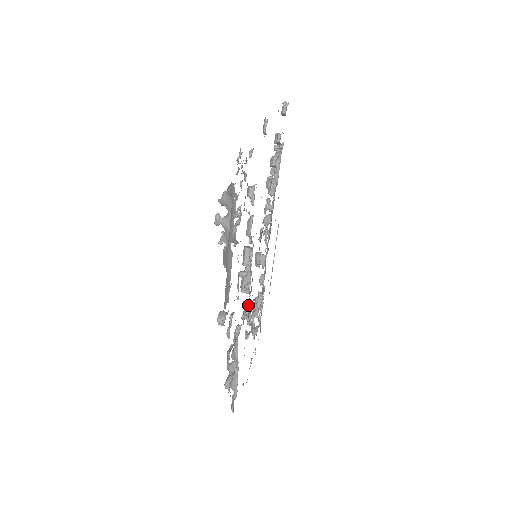
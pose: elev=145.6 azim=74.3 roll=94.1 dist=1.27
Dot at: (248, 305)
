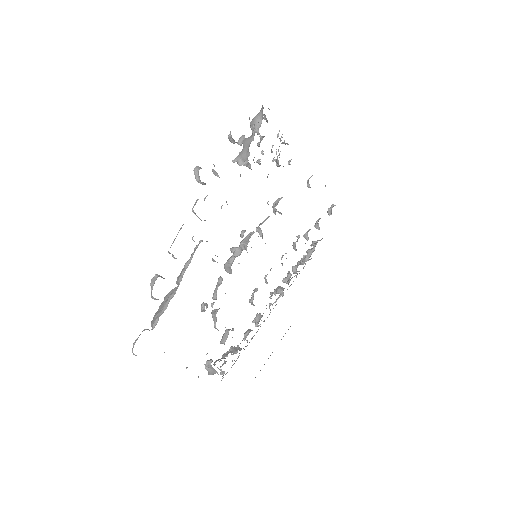
Dot at: occluded
